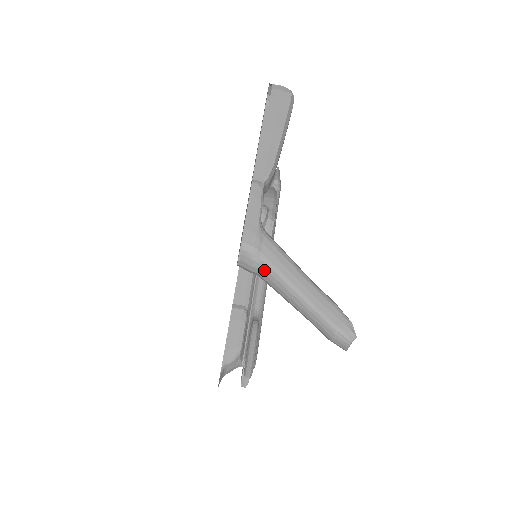
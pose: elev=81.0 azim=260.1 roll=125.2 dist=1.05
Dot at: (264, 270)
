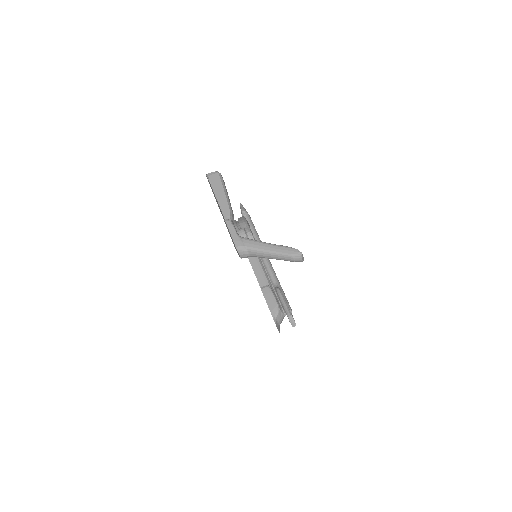
Dot at: (251, 252)
